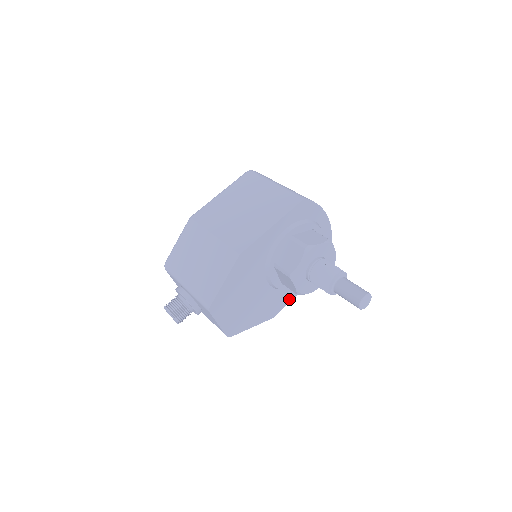
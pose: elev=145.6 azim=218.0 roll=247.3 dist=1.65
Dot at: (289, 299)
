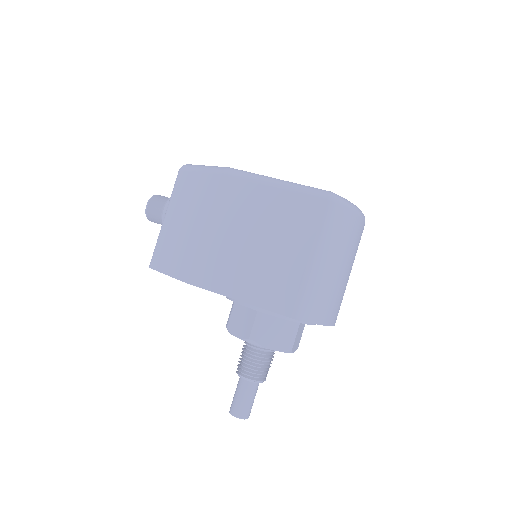
Dot at: occluded
